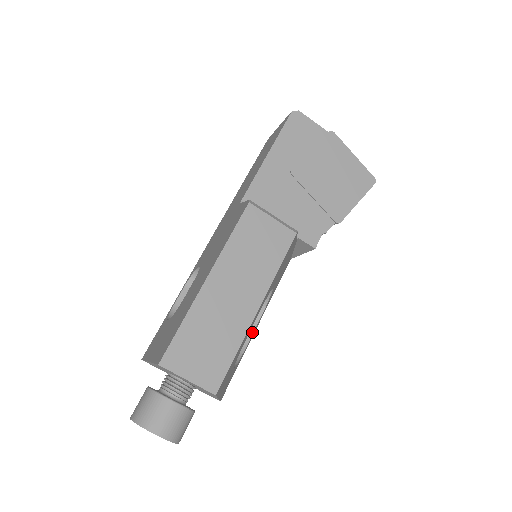
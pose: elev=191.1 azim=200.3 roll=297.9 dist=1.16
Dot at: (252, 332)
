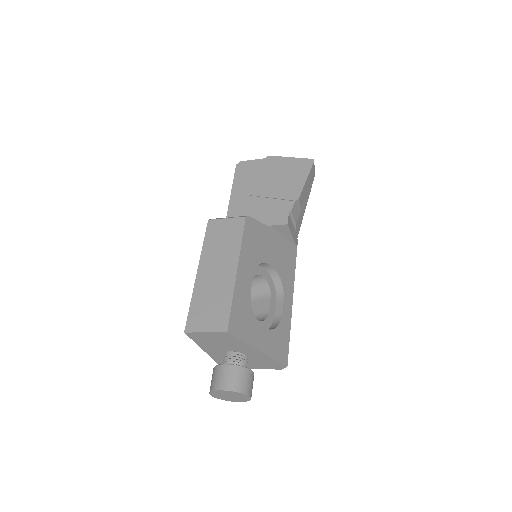
Dot at: (282, 306)
